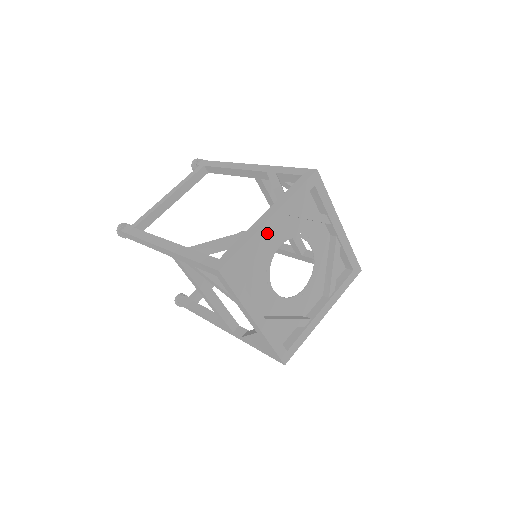
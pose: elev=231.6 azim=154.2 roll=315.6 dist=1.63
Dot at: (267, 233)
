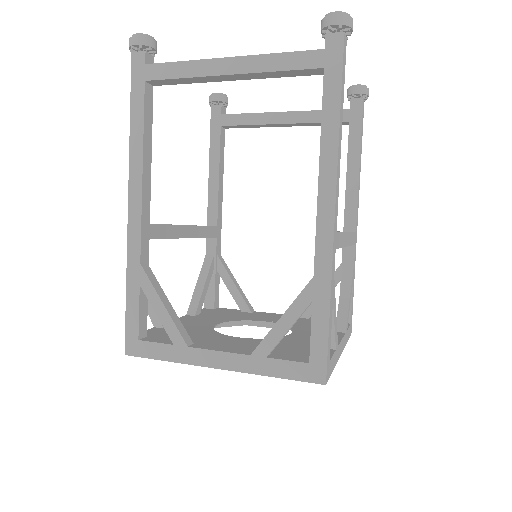
Dot at: occluded
